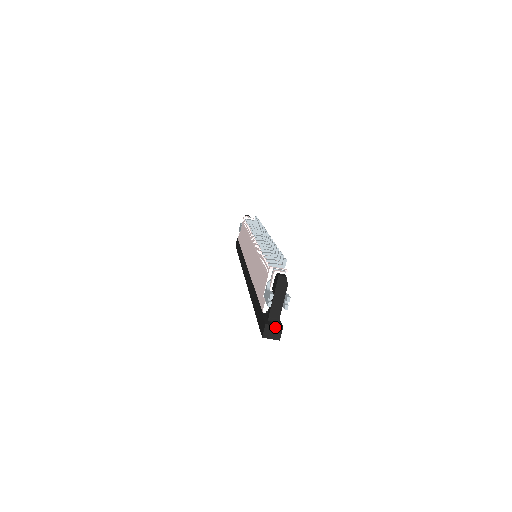
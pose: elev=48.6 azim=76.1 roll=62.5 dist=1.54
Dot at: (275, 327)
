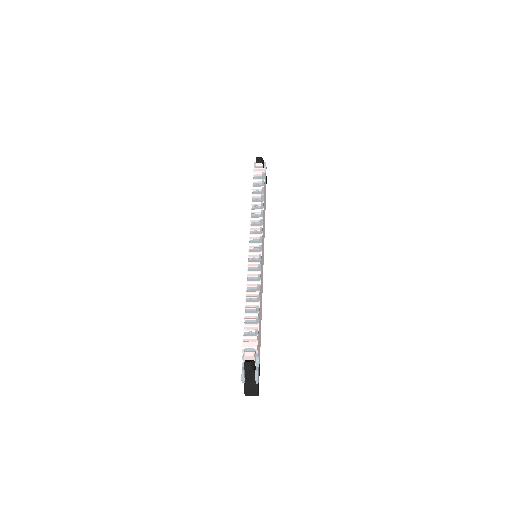
Dot at: (252, 392)
